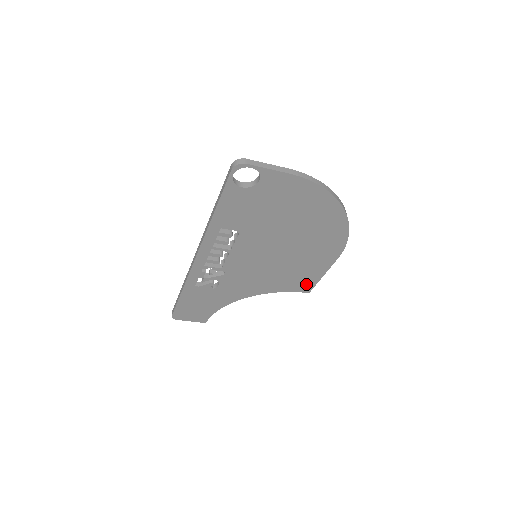
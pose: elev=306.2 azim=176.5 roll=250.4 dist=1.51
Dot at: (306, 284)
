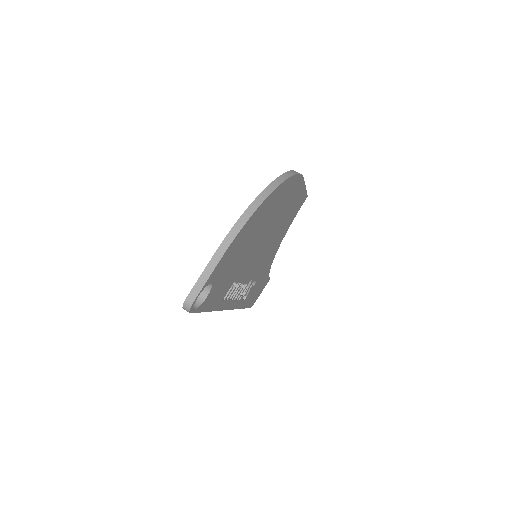
Dot at: (300, 202)
